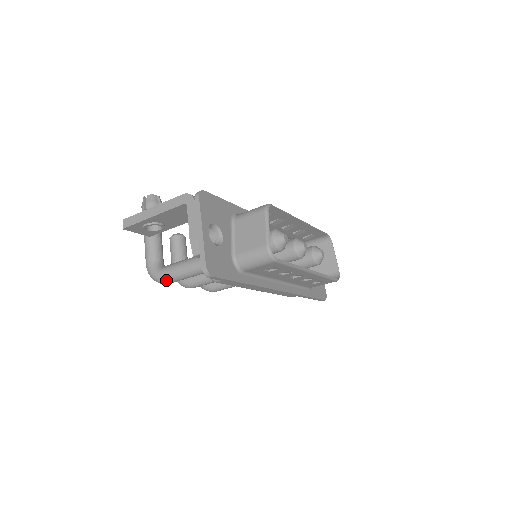
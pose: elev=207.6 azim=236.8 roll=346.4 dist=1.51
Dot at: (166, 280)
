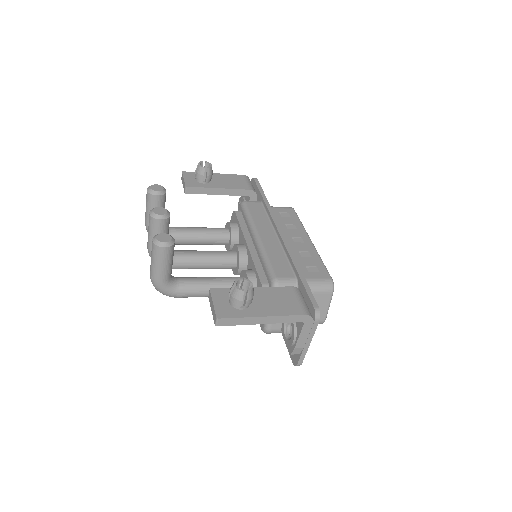
Dot at: (181, 297)
